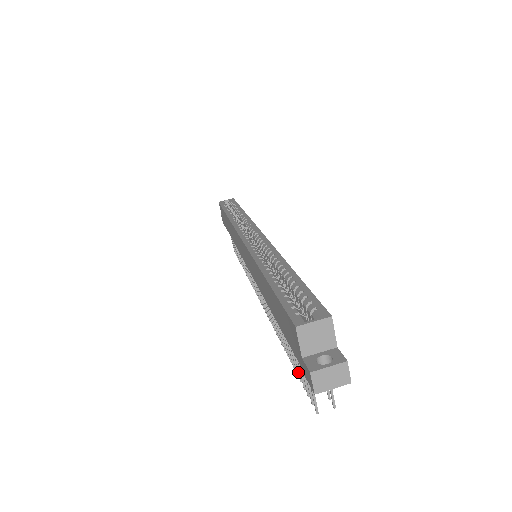
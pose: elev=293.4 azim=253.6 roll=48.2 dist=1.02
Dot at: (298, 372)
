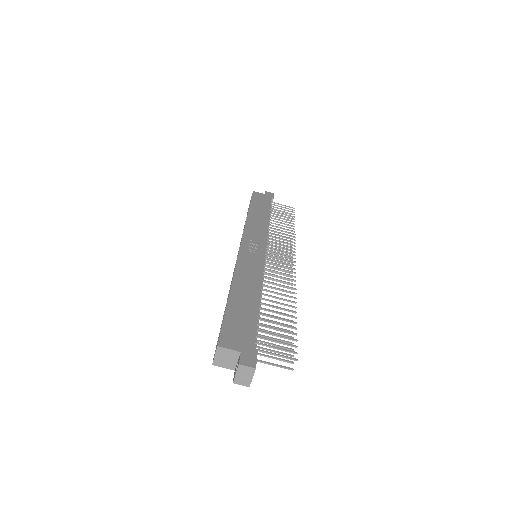
Dot at: occluded
